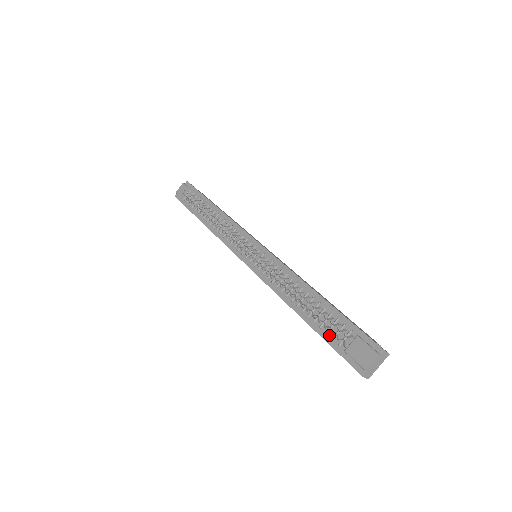
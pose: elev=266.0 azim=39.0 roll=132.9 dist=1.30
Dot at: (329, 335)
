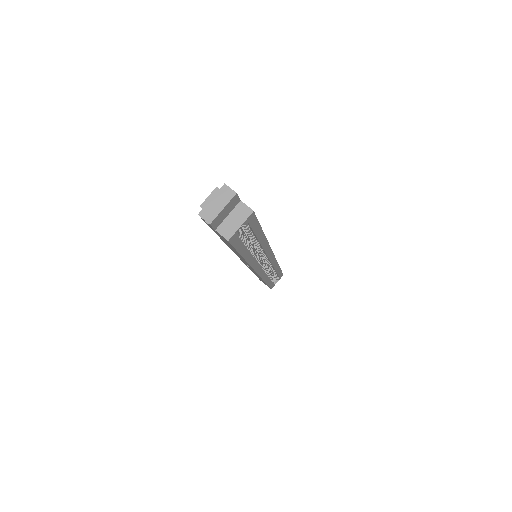
Dot at: occluded
